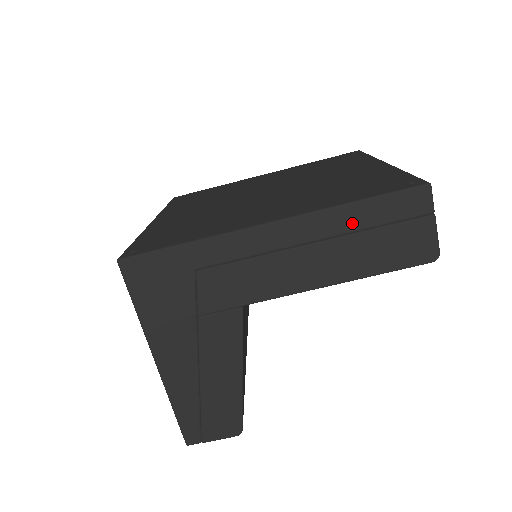
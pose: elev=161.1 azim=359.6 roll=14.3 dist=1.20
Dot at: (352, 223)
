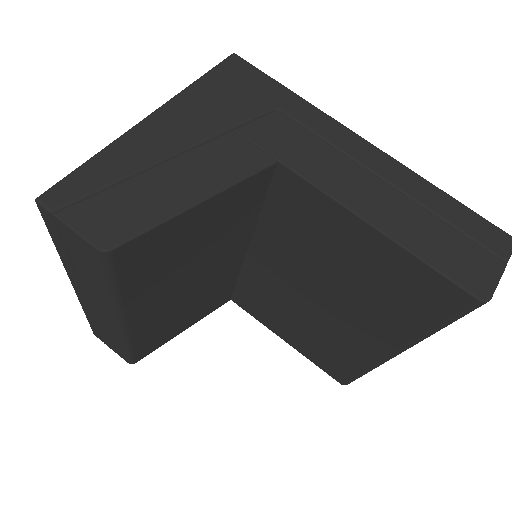
Dot at: (432, 202)
